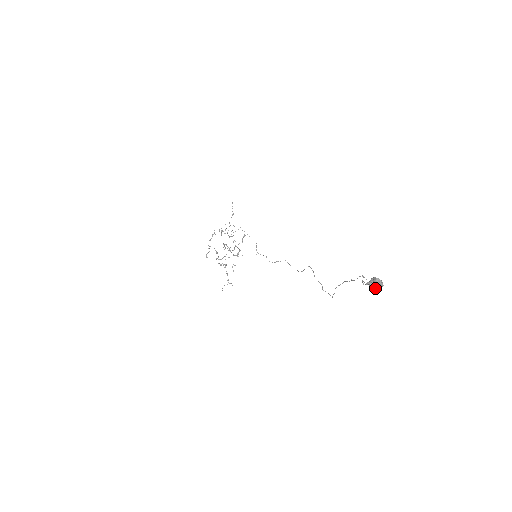
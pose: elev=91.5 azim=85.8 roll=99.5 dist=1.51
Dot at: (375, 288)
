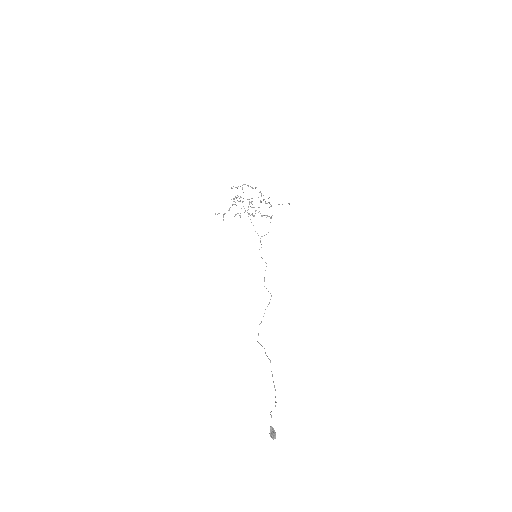
Dot at: (270, 432)
